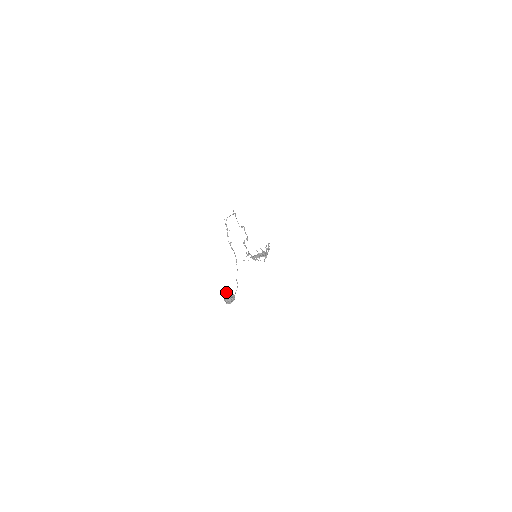
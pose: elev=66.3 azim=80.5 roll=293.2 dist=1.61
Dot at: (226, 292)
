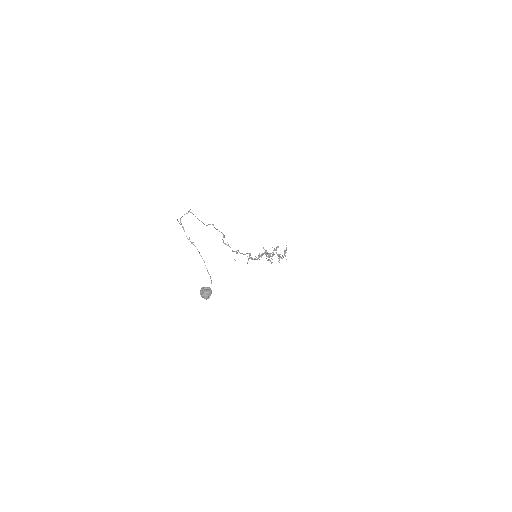
Dot at: (201, 288)
